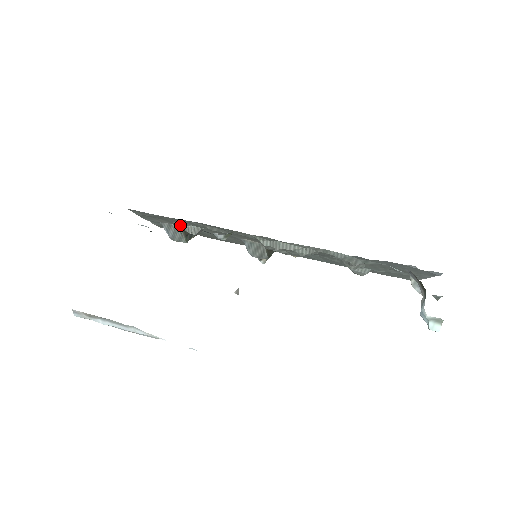
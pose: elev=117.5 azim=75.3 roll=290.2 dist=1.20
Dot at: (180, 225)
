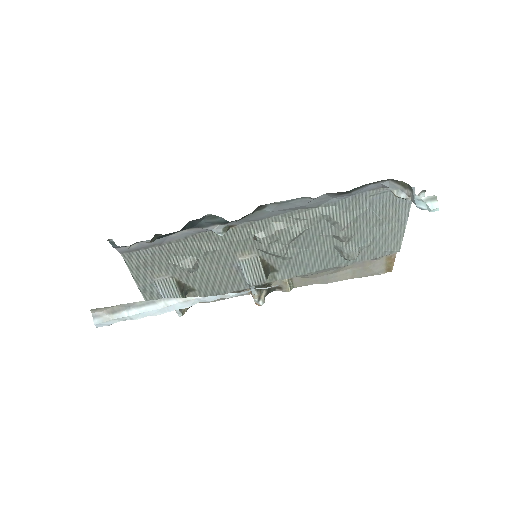
Dot at: (176, 263)
